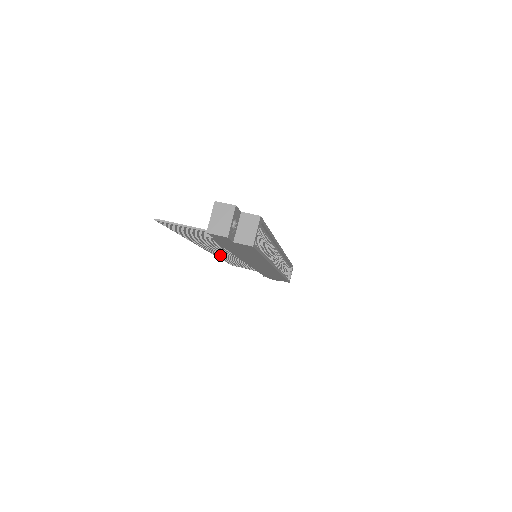
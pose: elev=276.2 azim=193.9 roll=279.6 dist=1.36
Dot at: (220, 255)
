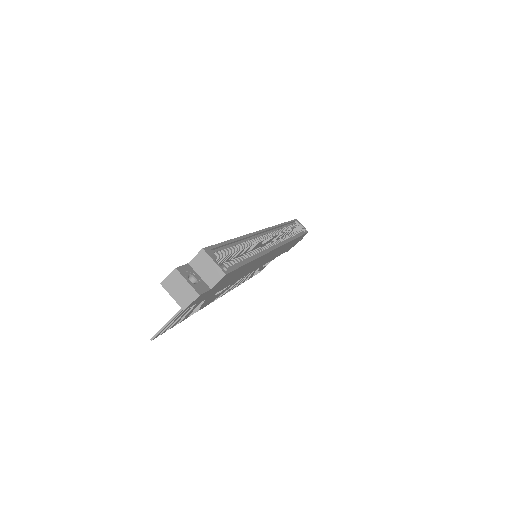
Dot at: occluded
